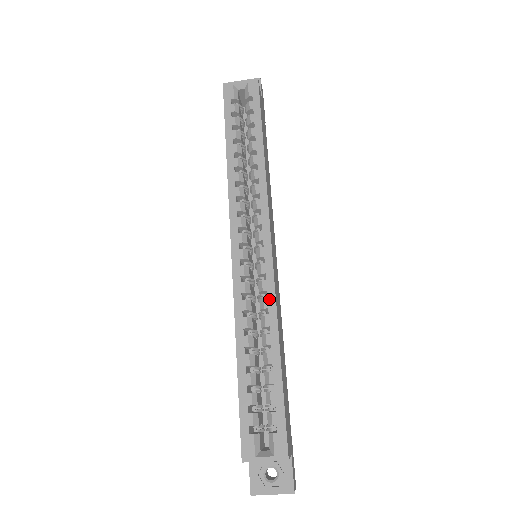
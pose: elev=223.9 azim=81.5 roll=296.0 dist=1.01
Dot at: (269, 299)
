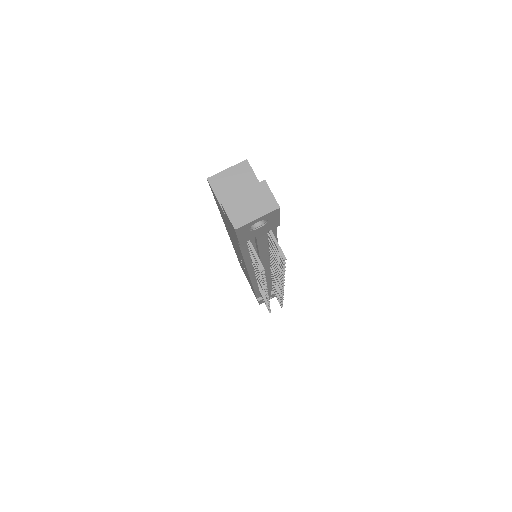
Dot at: occluded
